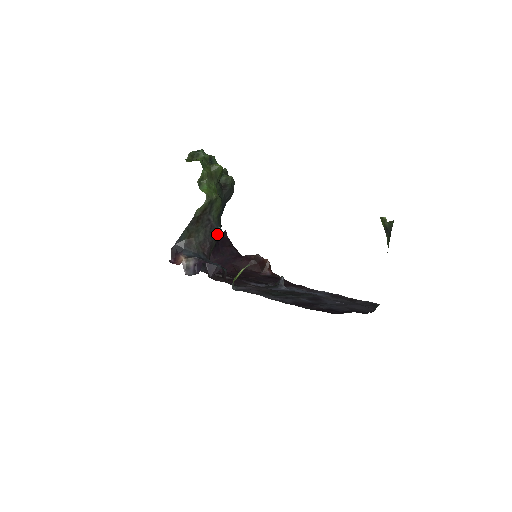
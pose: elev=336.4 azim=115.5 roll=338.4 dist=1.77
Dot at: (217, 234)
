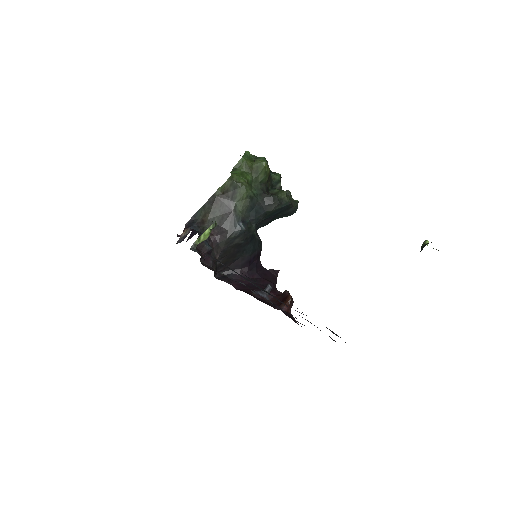
Dot at: (235, 229)
